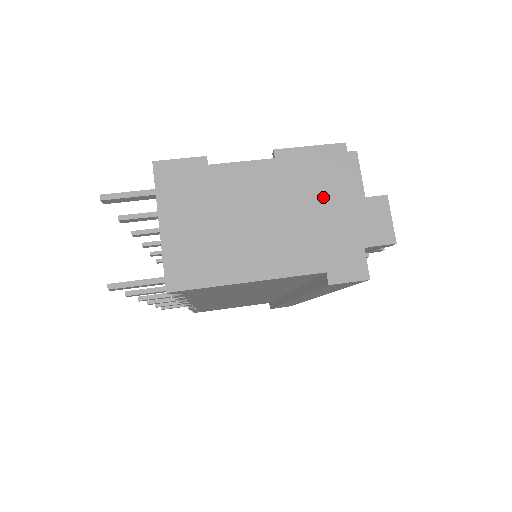
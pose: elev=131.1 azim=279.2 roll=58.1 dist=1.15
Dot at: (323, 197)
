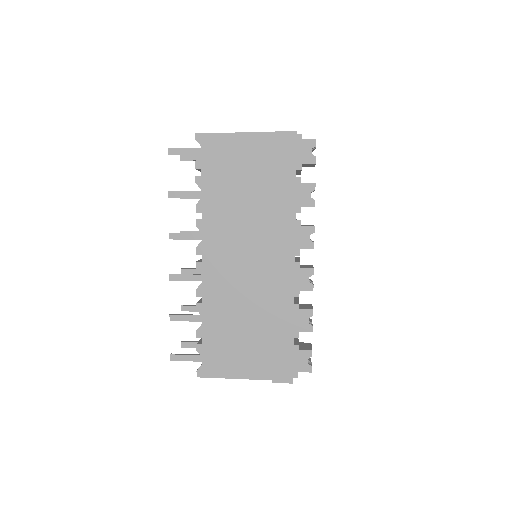
Dot at: occluded
